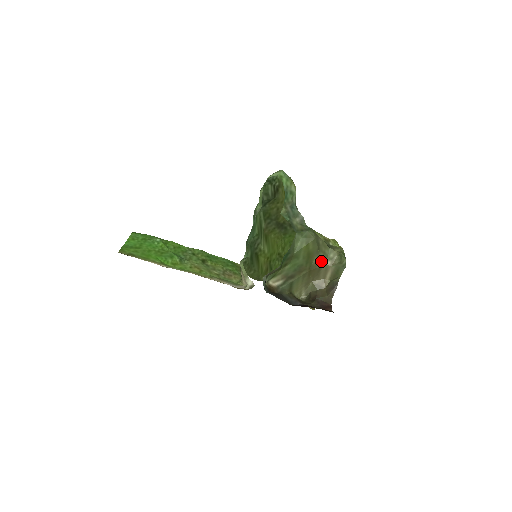
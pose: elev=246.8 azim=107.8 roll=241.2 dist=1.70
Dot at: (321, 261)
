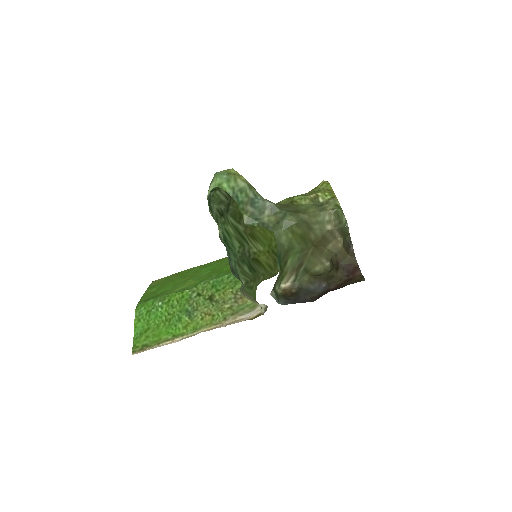
Dot at: (320, 232)
